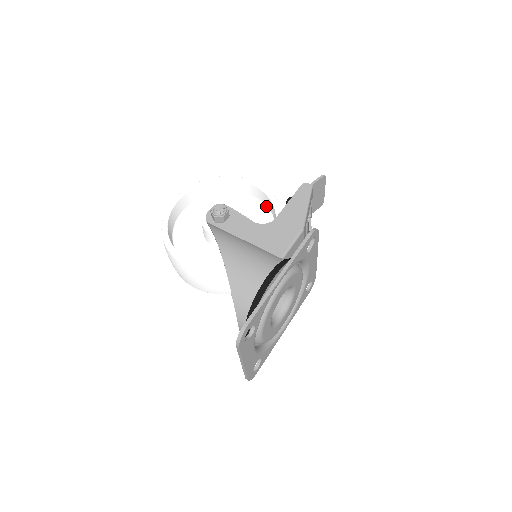
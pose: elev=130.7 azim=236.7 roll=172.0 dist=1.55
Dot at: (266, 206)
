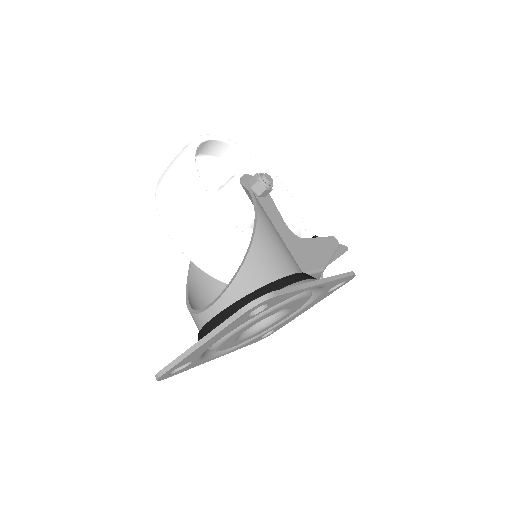
Dot at: occluded
